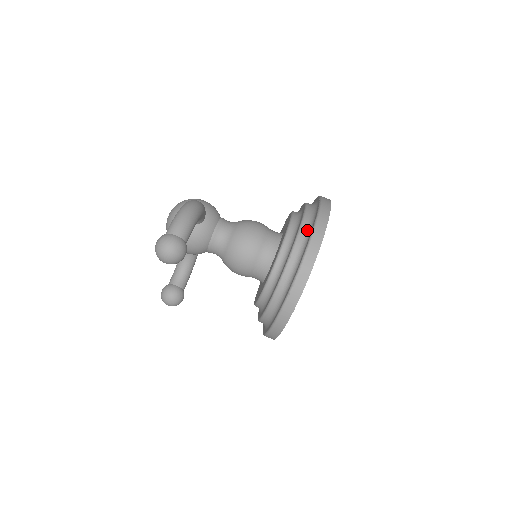
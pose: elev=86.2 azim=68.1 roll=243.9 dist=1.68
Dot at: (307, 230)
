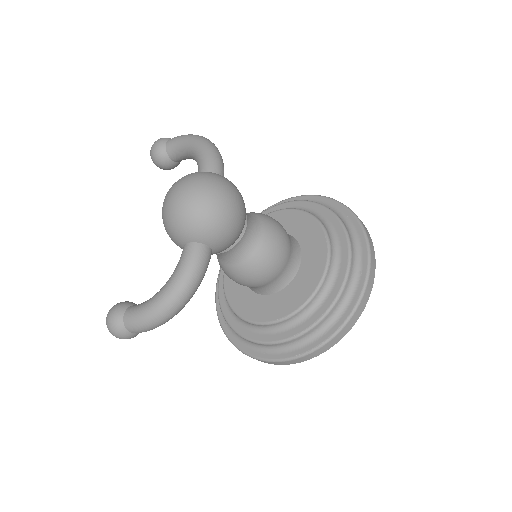
Dot at: (286, 346)
